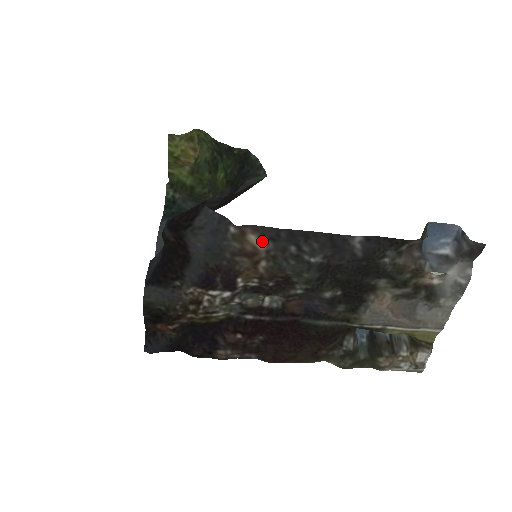
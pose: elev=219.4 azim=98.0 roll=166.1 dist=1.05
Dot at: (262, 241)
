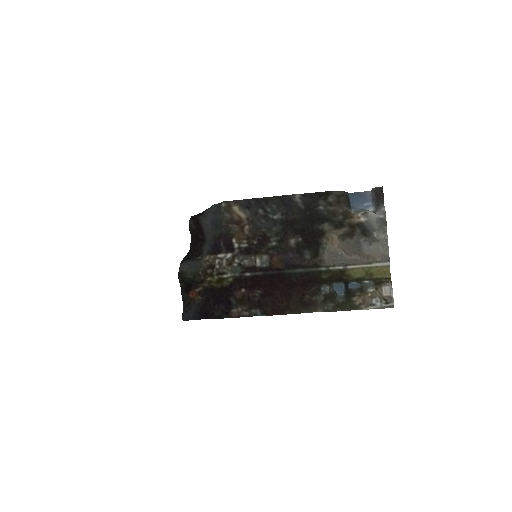
Dot at: (242, 210)
